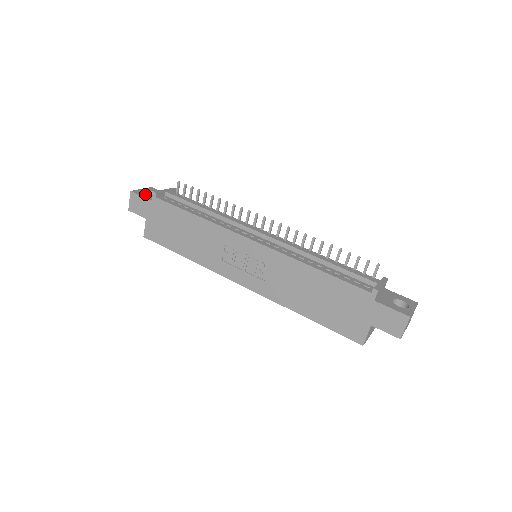
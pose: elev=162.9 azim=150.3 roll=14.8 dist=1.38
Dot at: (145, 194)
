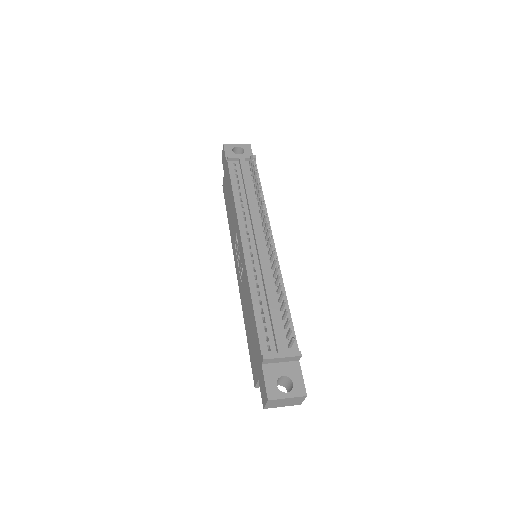
Dot at: (231, 151)
